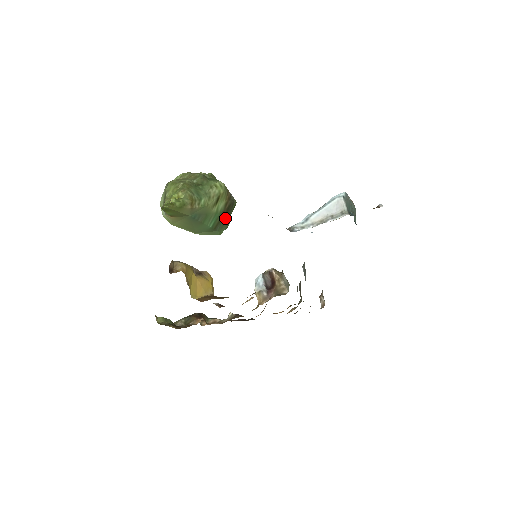
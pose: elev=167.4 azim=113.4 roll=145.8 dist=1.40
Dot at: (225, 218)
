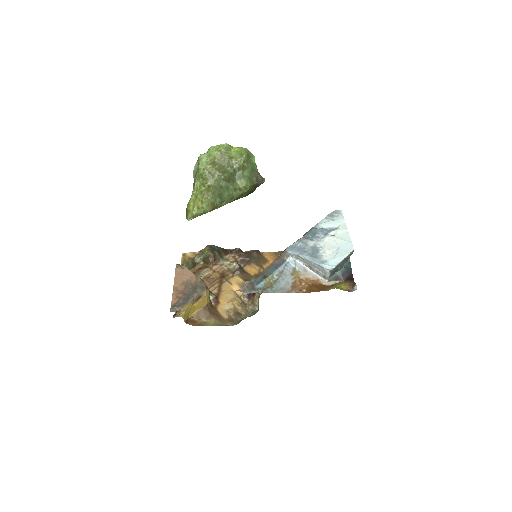
Dot at: (251, 192)
